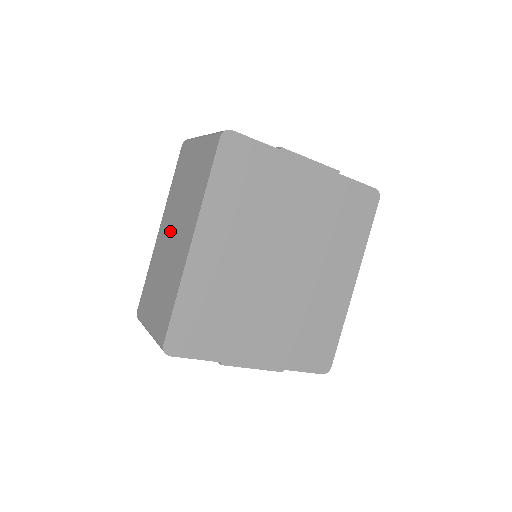
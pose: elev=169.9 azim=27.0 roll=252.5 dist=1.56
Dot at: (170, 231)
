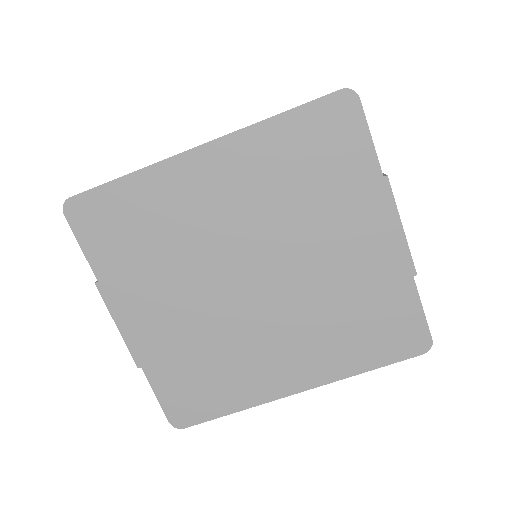
Dot at: occluded
